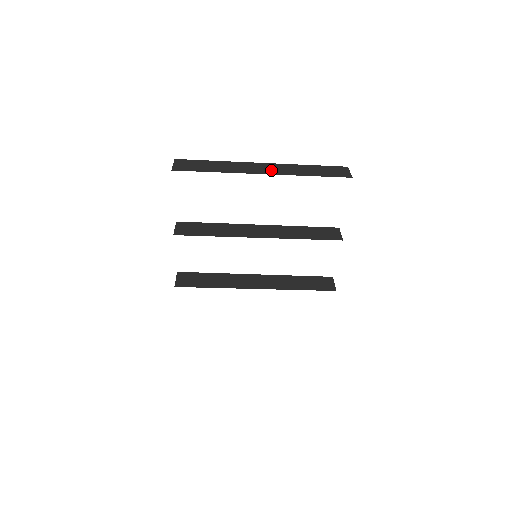
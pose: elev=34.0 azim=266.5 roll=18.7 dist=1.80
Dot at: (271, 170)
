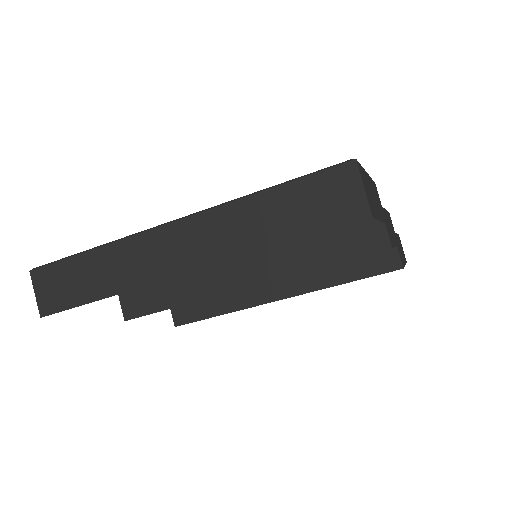
Dot at: (192, 252)
